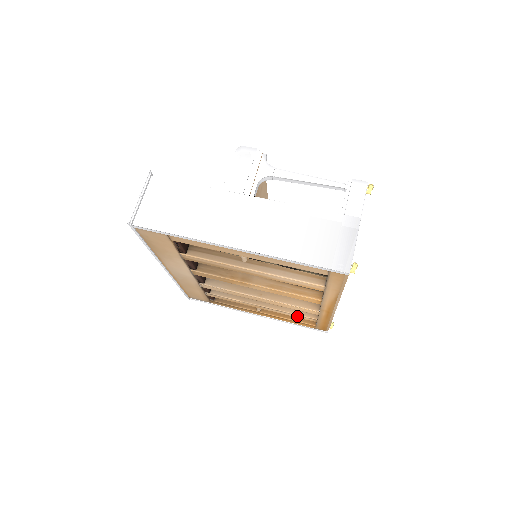
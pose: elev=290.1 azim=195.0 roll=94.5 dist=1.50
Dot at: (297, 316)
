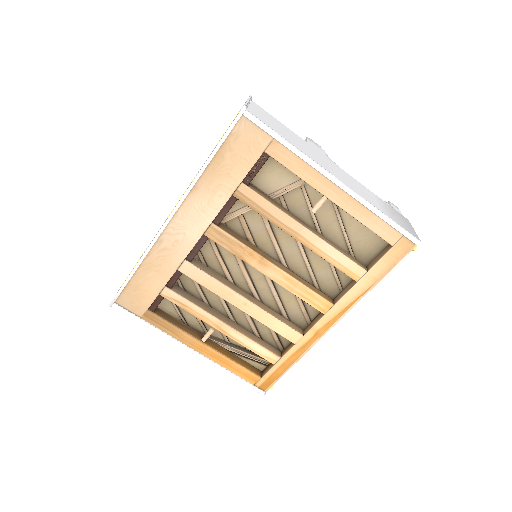
Dot at: (259, 350)
